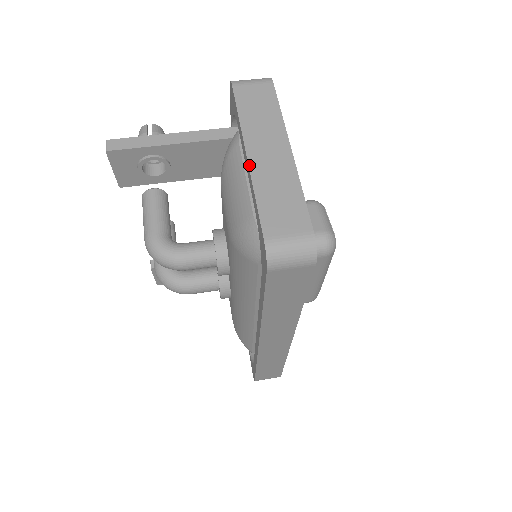
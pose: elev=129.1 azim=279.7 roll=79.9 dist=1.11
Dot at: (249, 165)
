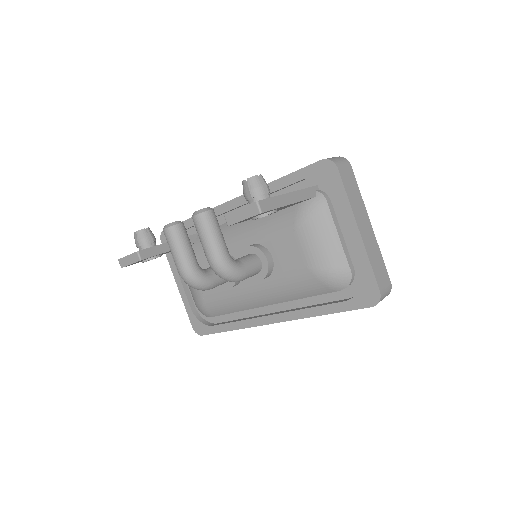
Dot at: (362, 239)
